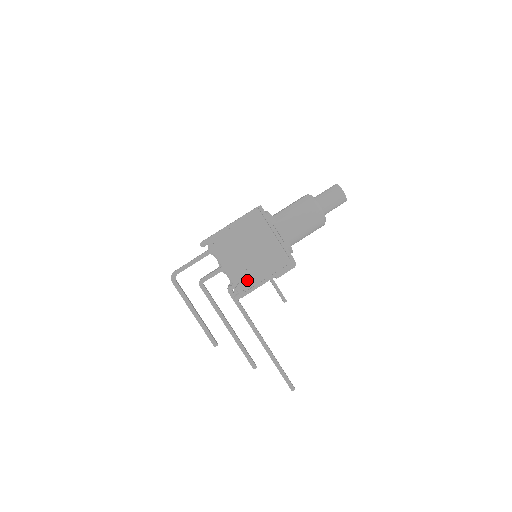
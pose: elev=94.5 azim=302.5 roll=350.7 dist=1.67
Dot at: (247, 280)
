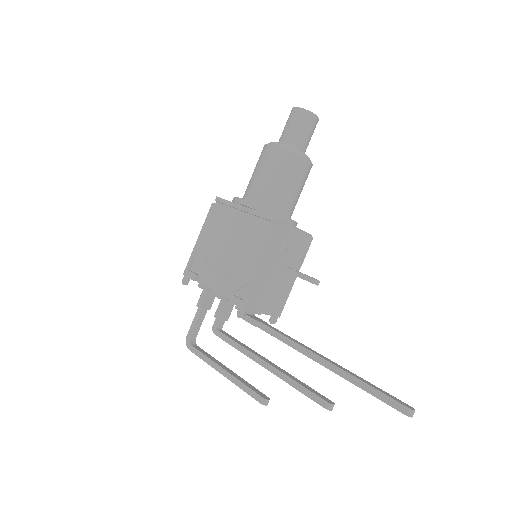
Dot at: (239, 284)
